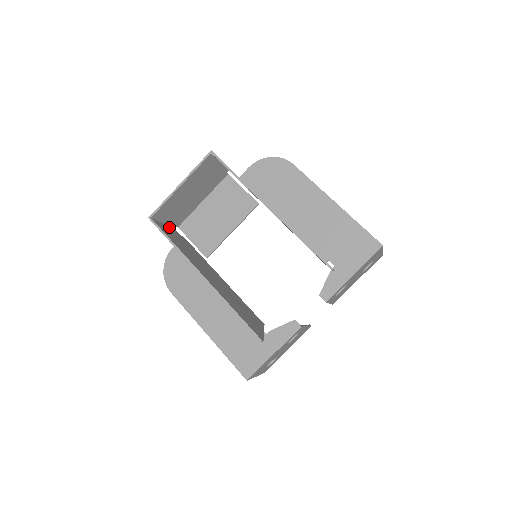
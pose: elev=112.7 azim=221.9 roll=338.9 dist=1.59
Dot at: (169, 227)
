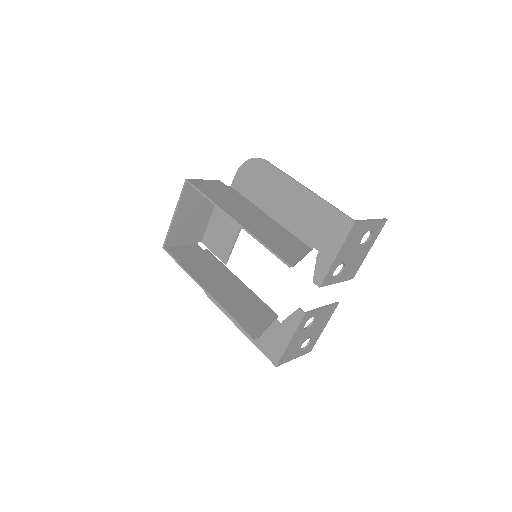
Dot at: (189, 247)
